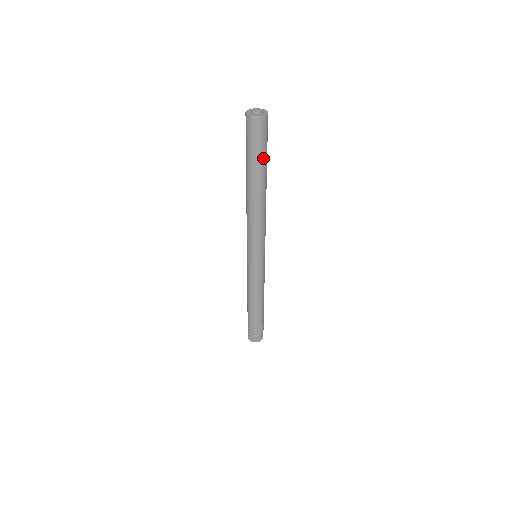
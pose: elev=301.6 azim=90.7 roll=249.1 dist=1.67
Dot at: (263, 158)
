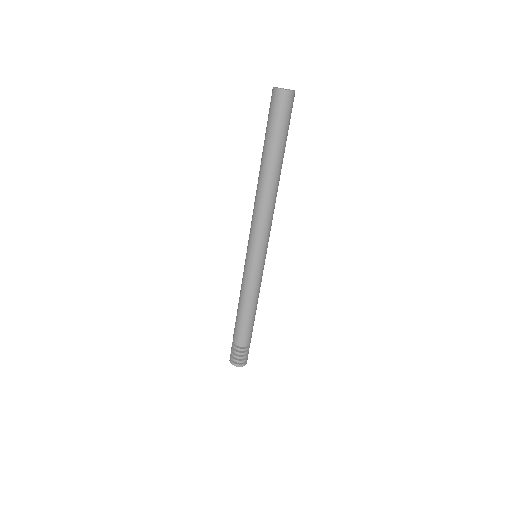
Dot at: (277, 137)
